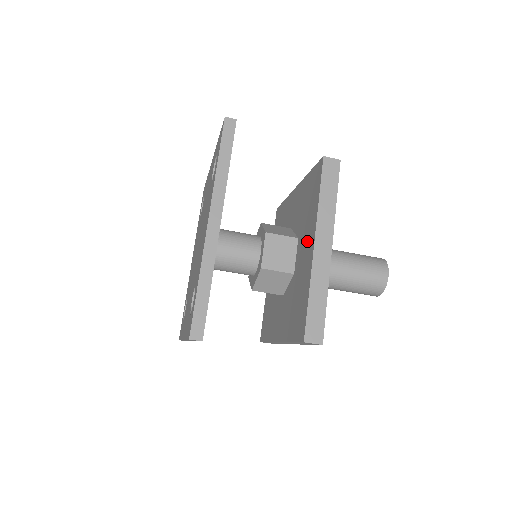
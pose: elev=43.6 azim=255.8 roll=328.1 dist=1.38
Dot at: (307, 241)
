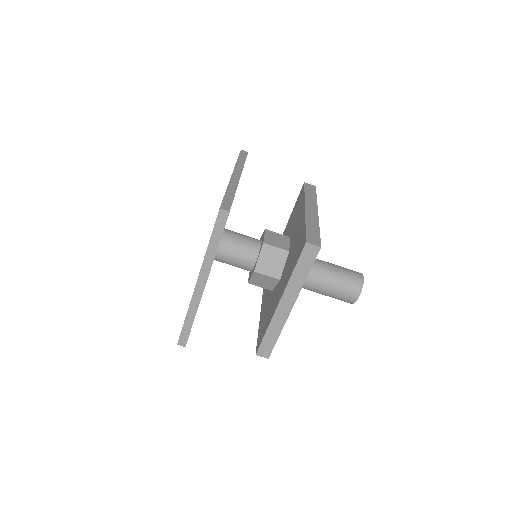
Dot at: (298, 219)
